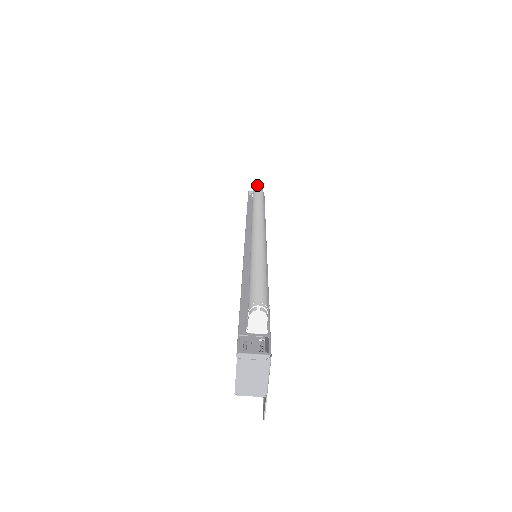
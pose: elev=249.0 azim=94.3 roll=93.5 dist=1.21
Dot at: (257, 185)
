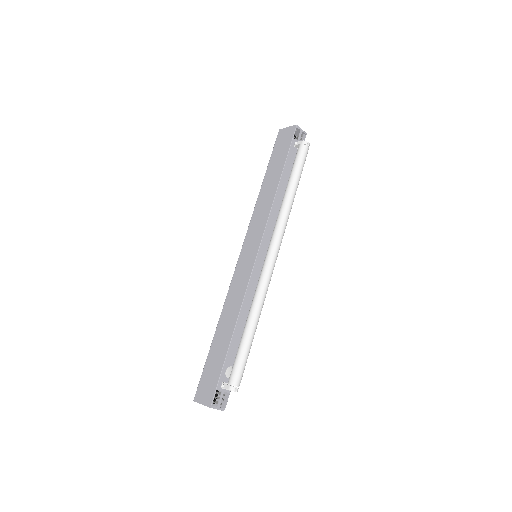
Dot at: (306, 151)
